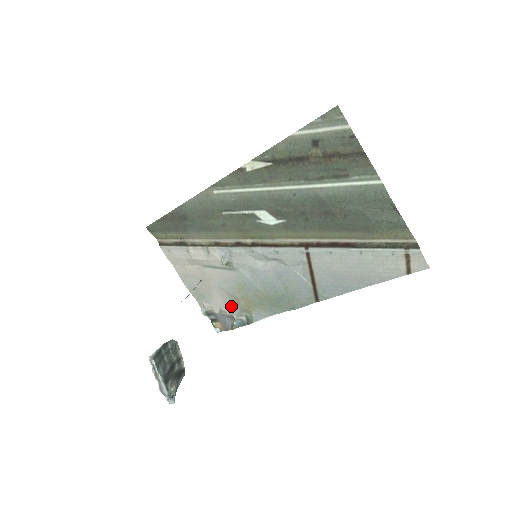
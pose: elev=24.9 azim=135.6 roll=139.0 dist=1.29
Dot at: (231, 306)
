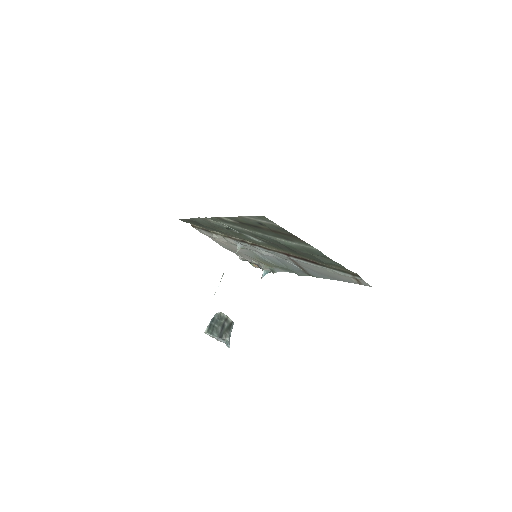
Dot at: occluded
